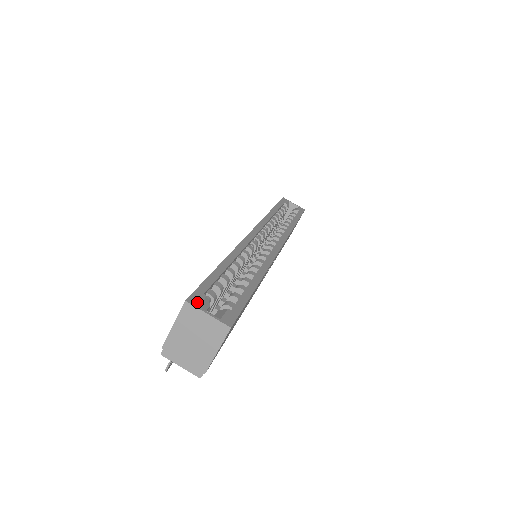
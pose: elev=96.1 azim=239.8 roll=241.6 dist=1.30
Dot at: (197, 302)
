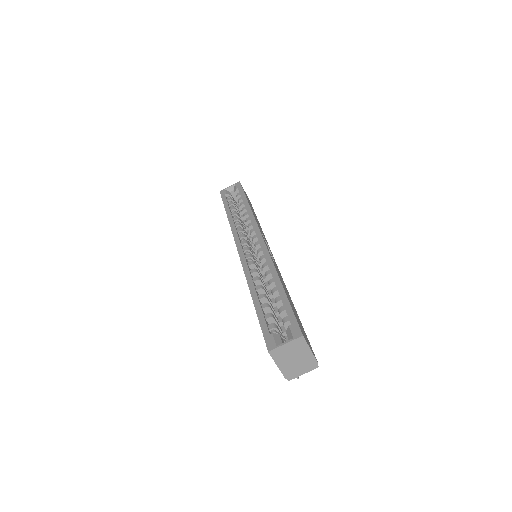
Dot at: (273, 344)
